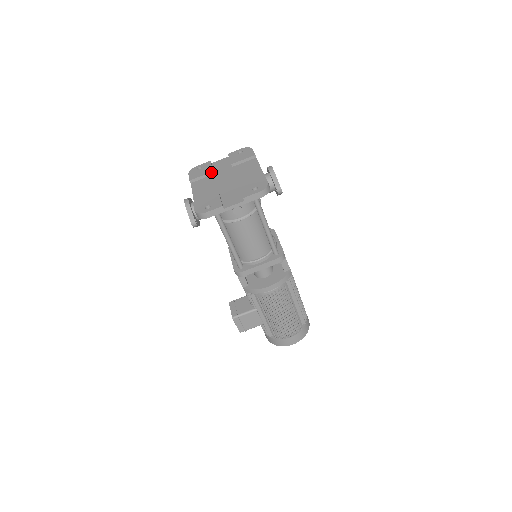
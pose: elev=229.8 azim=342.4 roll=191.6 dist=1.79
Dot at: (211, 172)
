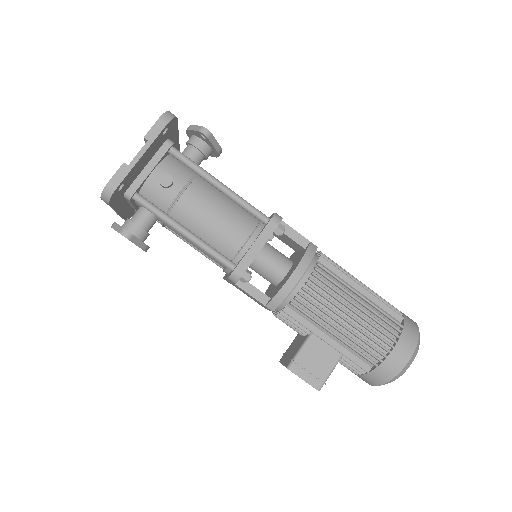
Dot at: occluded
